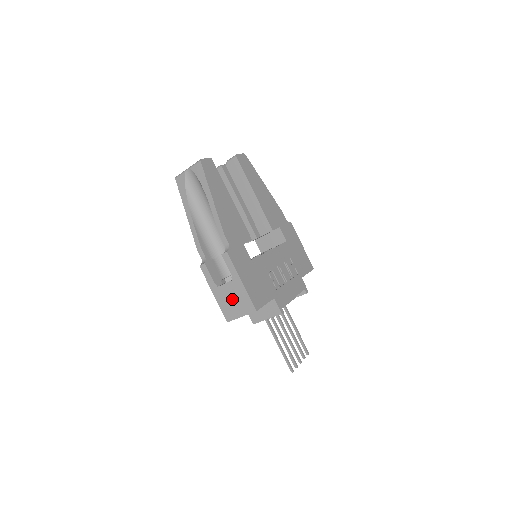
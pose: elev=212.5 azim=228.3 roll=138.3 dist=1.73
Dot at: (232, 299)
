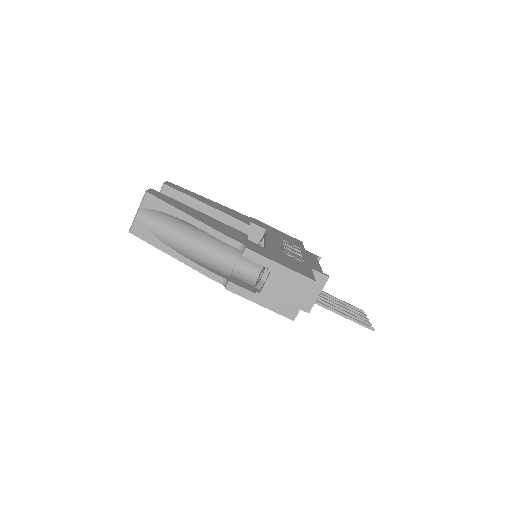
Dot at: (283, 292)
